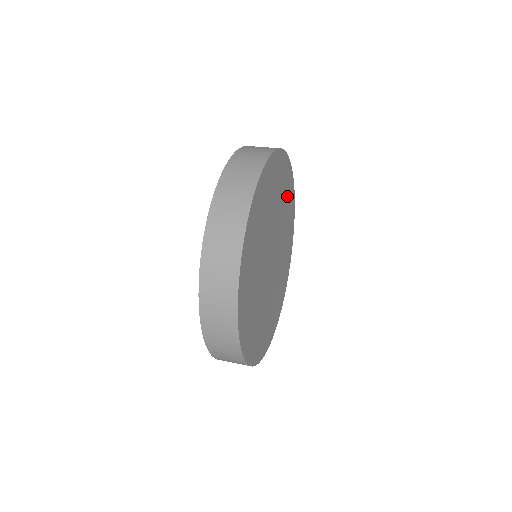
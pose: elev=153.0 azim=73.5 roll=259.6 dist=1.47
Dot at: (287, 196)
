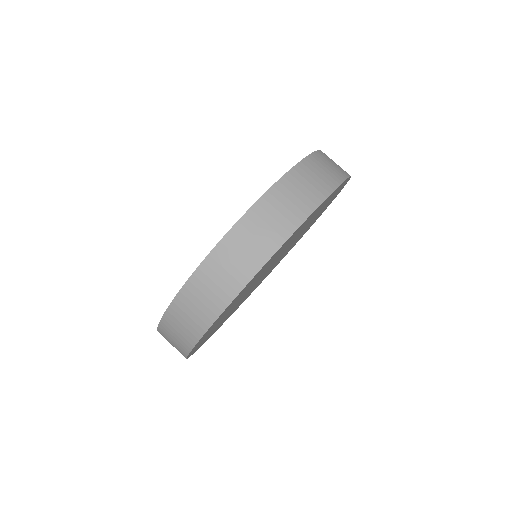
Dot at: (308, 220)
